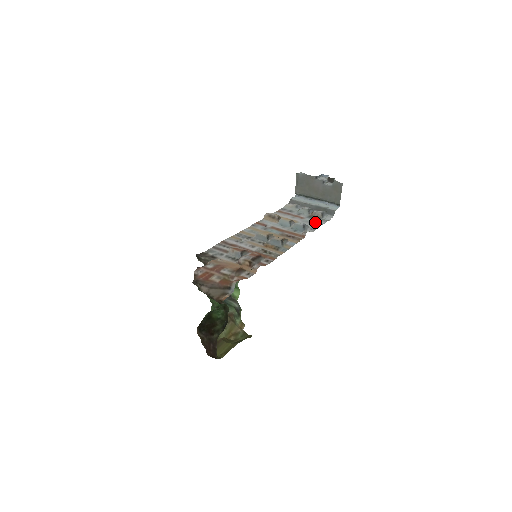
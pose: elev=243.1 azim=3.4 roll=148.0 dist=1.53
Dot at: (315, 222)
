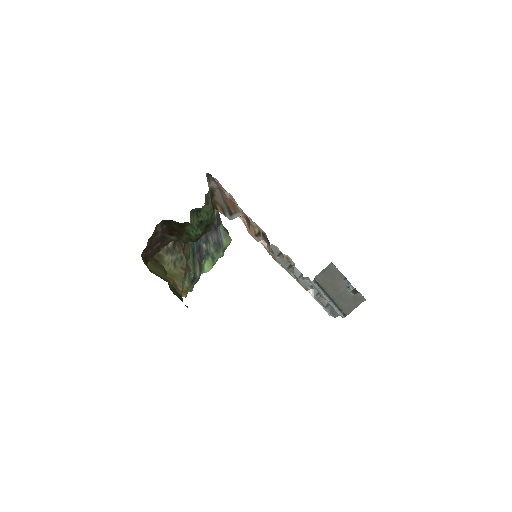
Dot at: occluded
